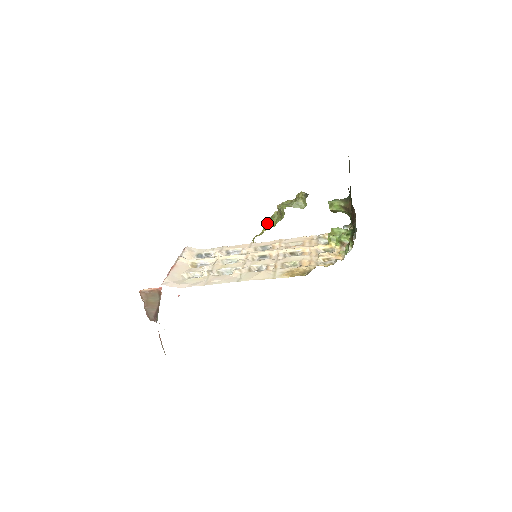
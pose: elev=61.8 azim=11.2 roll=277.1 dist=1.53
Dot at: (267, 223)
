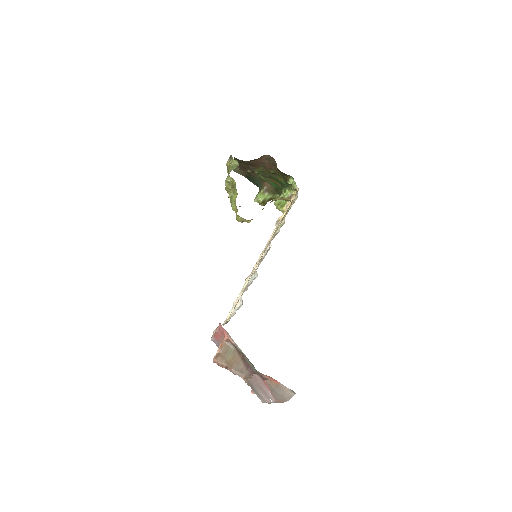
Dot at: (232, 205)
